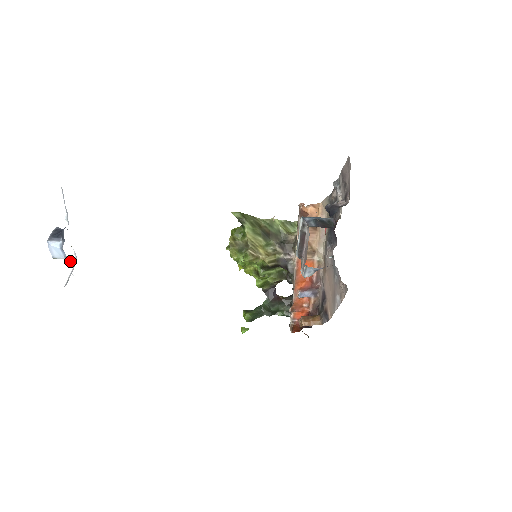
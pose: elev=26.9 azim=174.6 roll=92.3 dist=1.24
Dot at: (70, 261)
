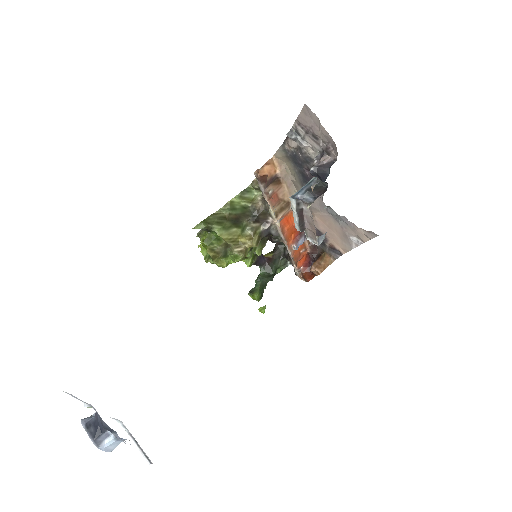
Dot at: occluded
